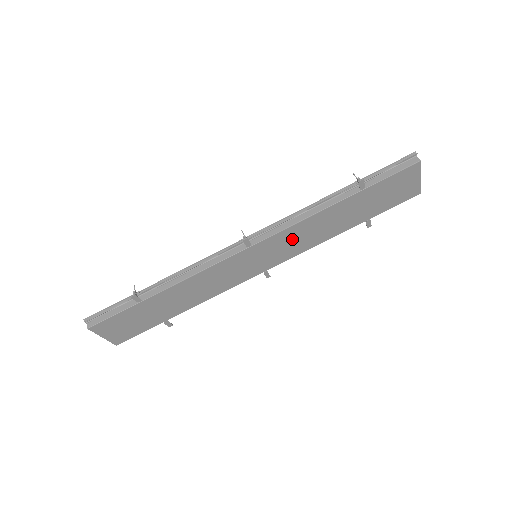
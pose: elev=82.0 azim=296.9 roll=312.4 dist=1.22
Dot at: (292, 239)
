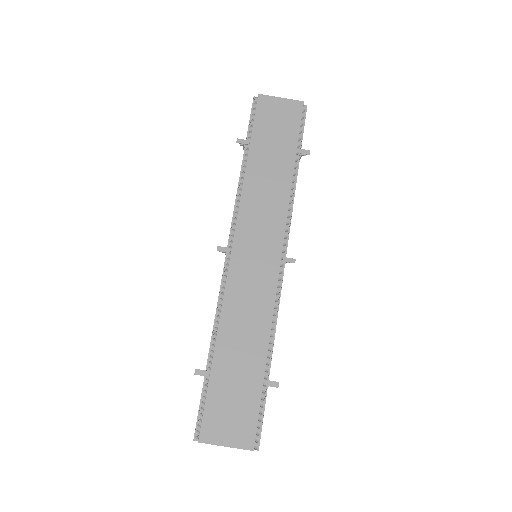
Dot at: (257, 216)
